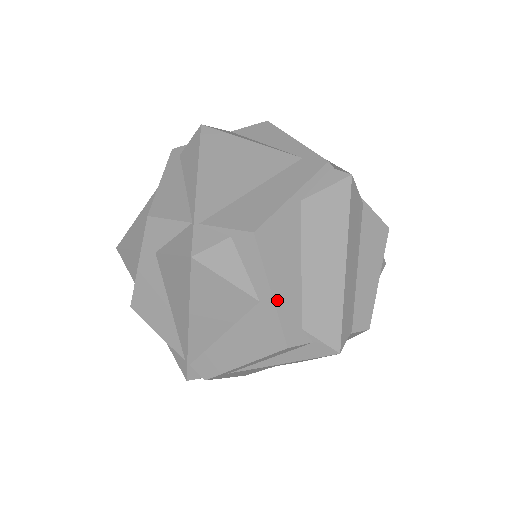
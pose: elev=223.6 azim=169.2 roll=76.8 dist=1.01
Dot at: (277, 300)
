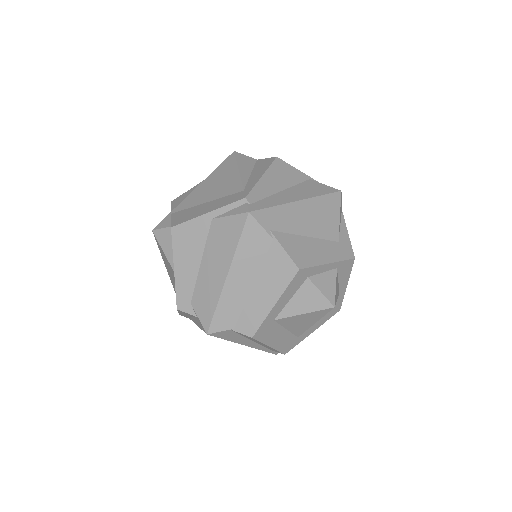
Dot at: (177, 276)
